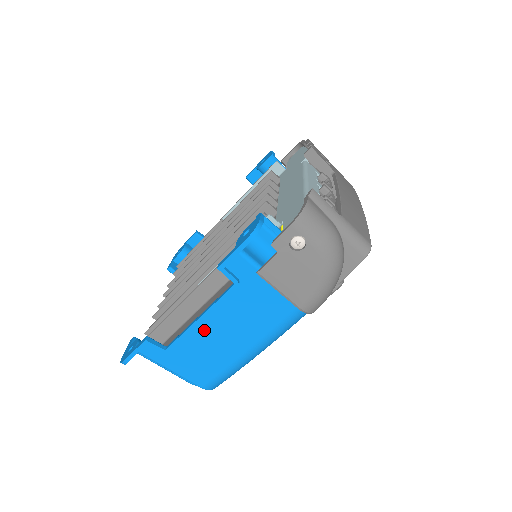
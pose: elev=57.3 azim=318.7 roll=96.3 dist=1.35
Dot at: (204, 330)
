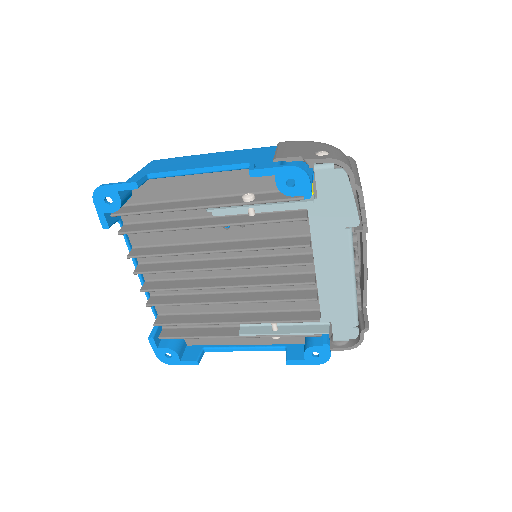
Dot at: occluded
